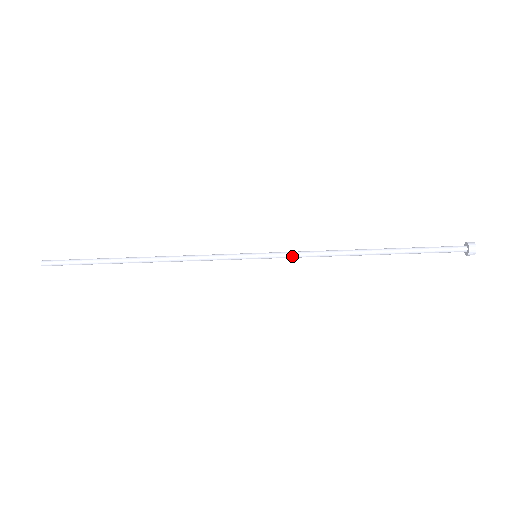
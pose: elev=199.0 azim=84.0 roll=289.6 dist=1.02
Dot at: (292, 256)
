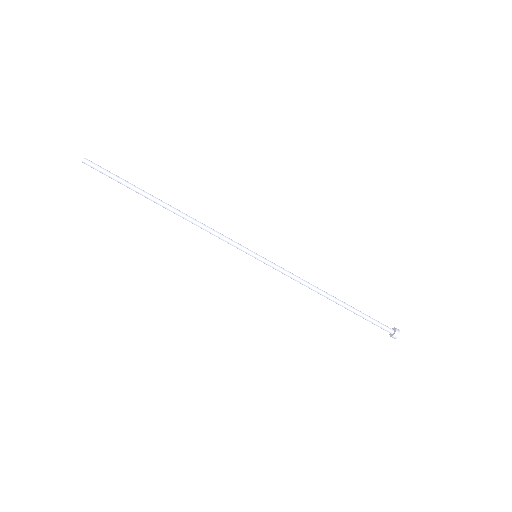
Dot at: (282, 270)
